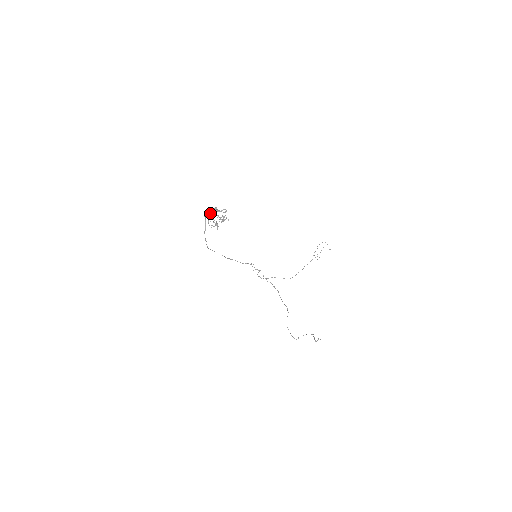
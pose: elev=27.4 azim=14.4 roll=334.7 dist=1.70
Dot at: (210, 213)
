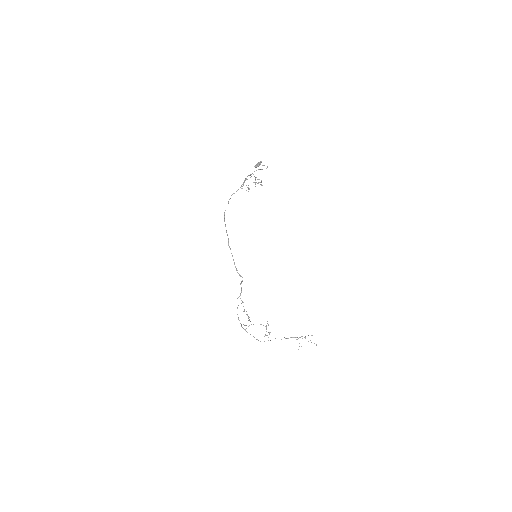
Dot at: (251, 174)
